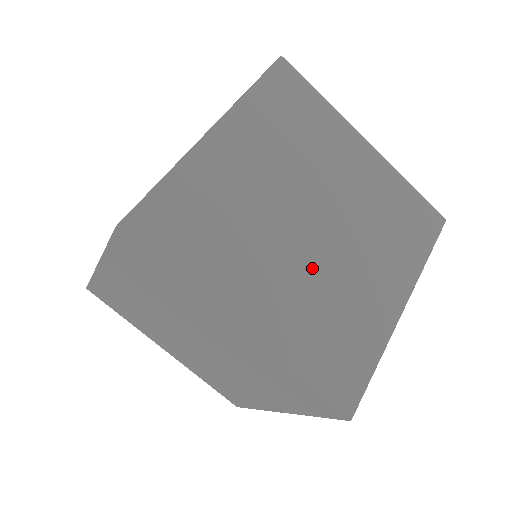
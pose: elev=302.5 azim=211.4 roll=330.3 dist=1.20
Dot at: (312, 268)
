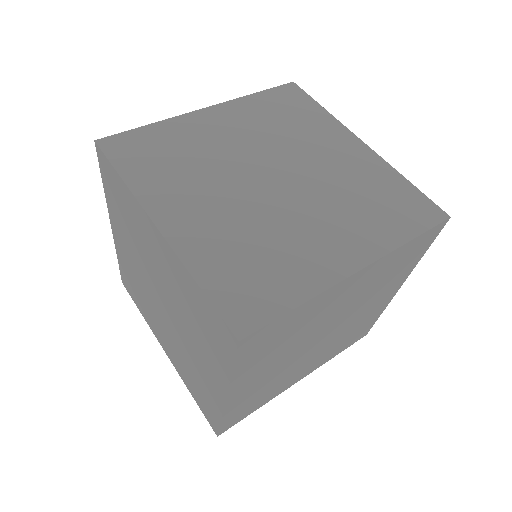
Dot at: (255, 208)
